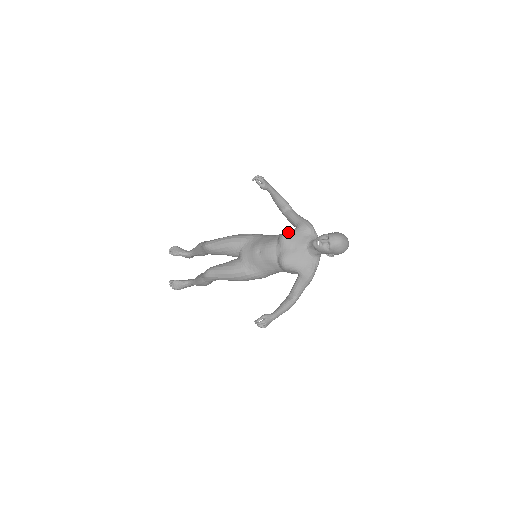
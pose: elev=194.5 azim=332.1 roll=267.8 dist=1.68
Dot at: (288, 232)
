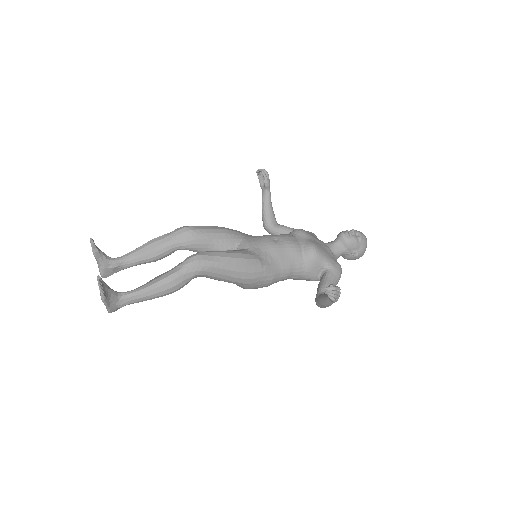
Dot at: occluded
